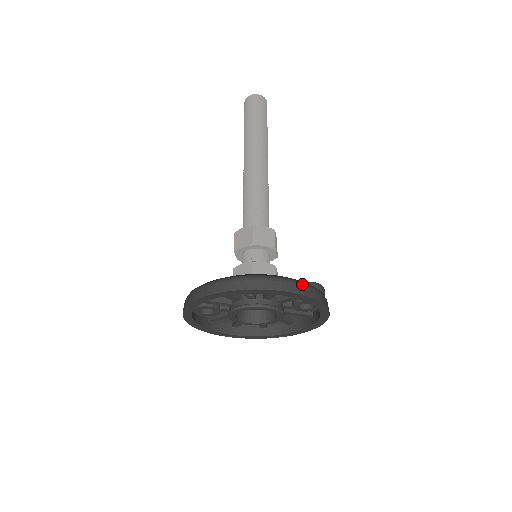
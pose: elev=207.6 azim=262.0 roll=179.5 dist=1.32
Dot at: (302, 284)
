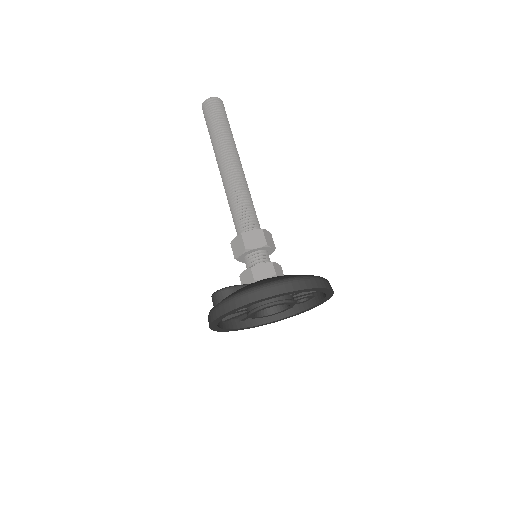
Dot at: occluded
